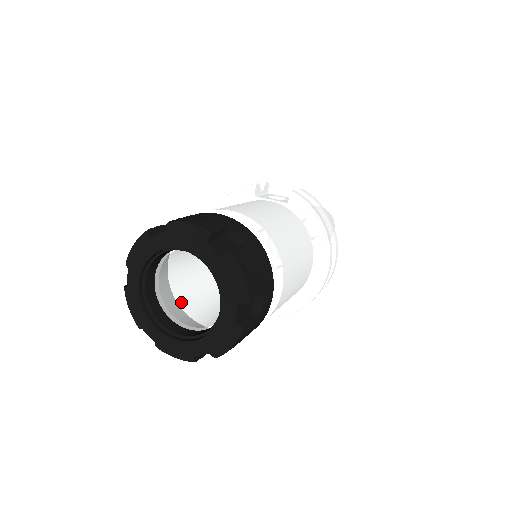
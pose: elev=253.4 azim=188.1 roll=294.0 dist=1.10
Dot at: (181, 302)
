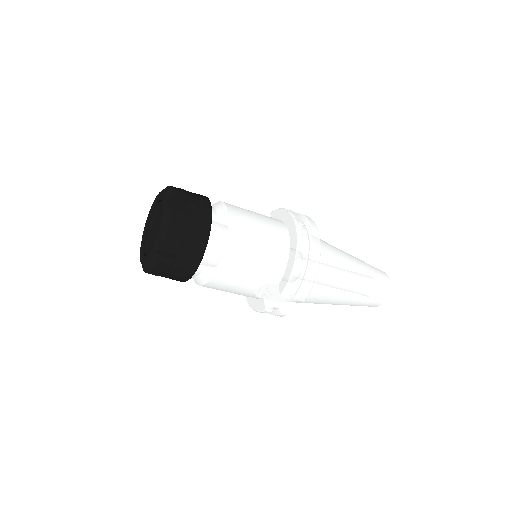
Dot at: occluded
